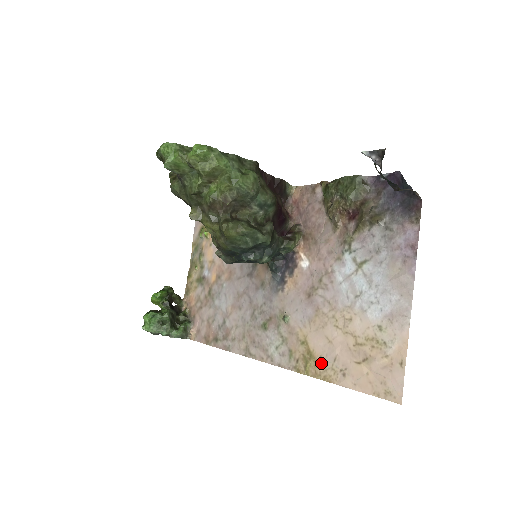
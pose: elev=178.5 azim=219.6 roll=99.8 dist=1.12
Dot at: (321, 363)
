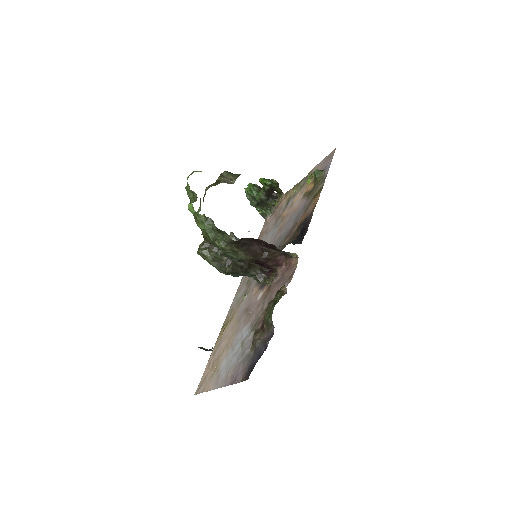
Dot at: (222, 336)
